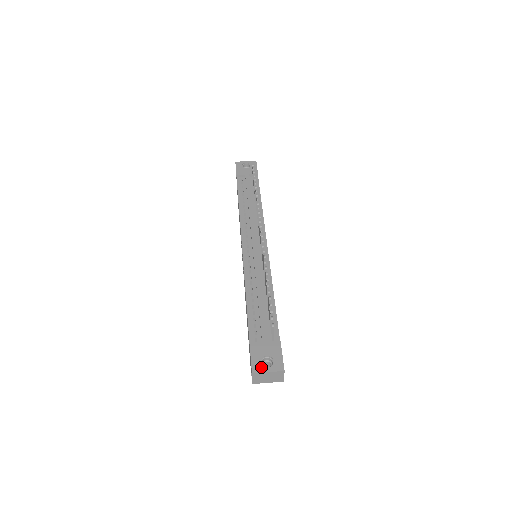
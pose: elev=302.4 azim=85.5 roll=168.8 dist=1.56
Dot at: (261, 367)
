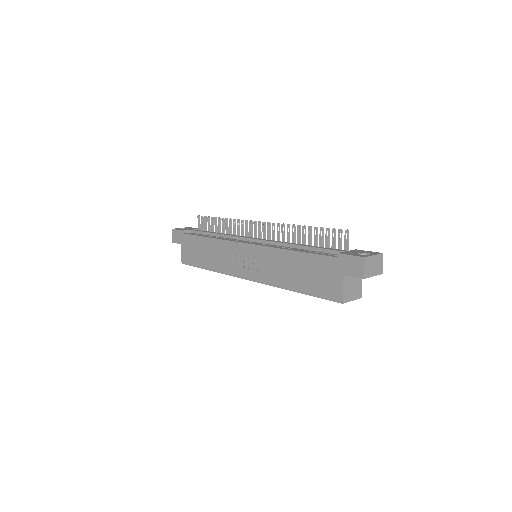
Dot at: (365, 255)
